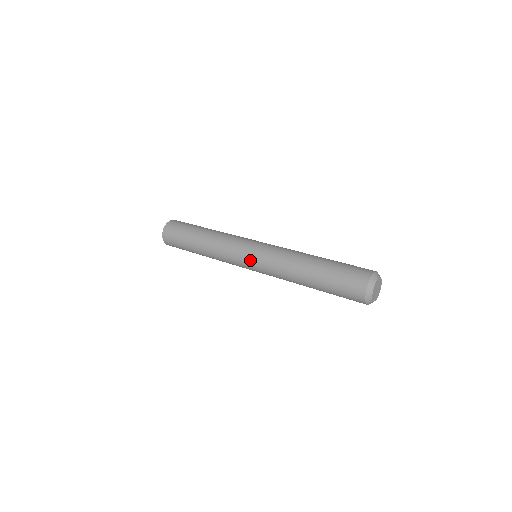
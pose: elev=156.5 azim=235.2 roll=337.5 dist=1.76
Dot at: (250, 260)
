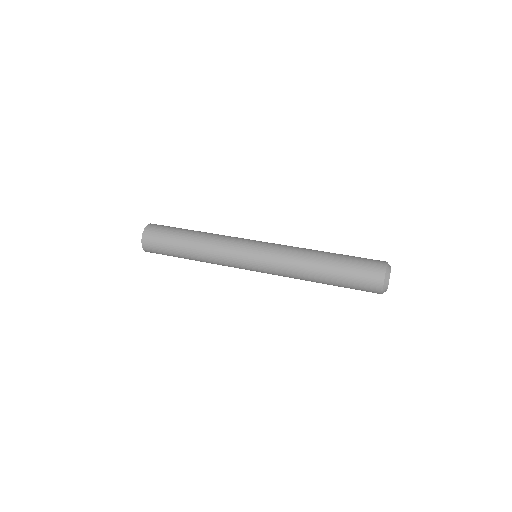
Dot at: (255, 270)
